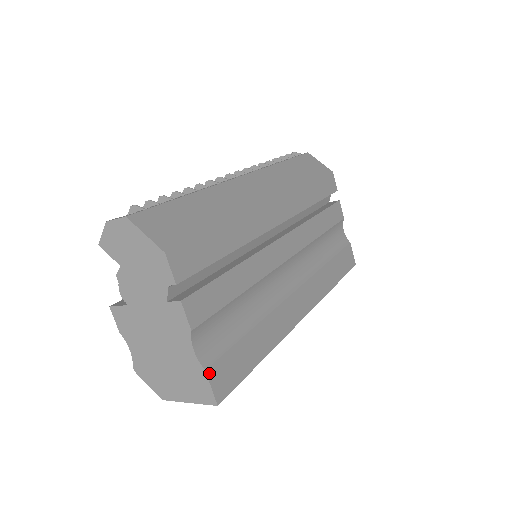
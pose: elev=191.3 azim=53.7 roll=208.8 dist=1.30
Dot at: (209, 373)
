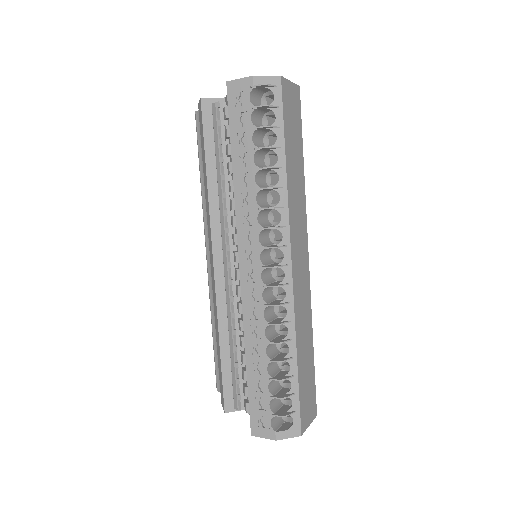
Dot at: occluded
